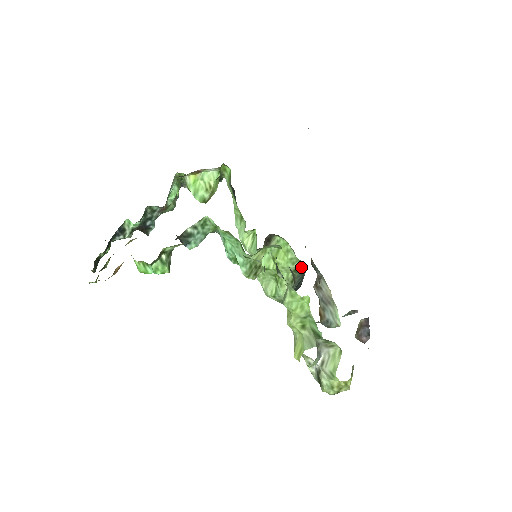
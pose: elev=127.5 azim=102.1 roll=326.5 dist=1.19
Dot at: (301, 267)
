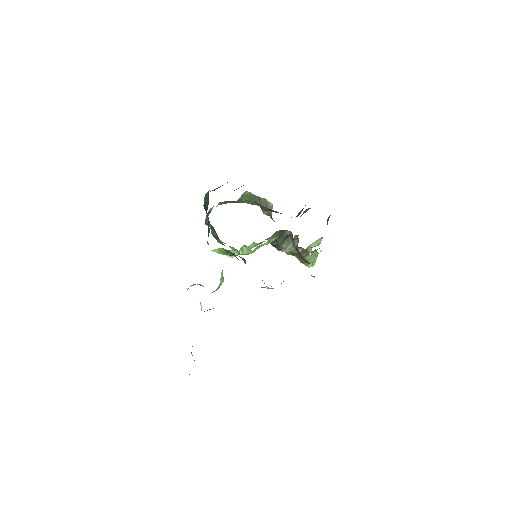
Dot at: occluded
